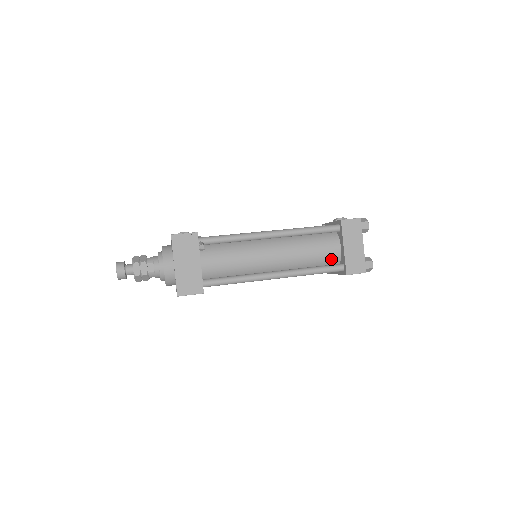
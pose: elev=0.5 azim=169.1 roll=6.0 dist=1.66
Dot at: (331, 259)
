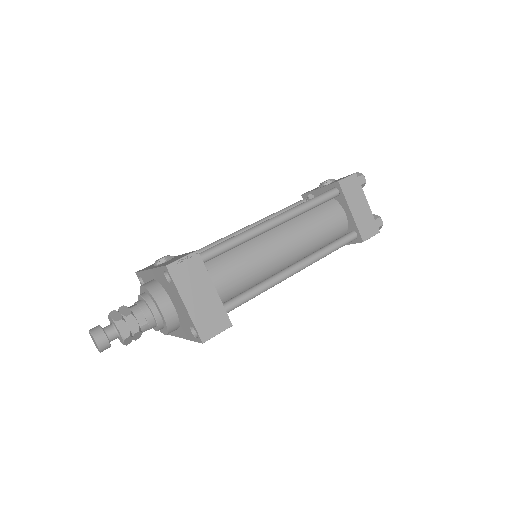
Dot at: (339, 230)
